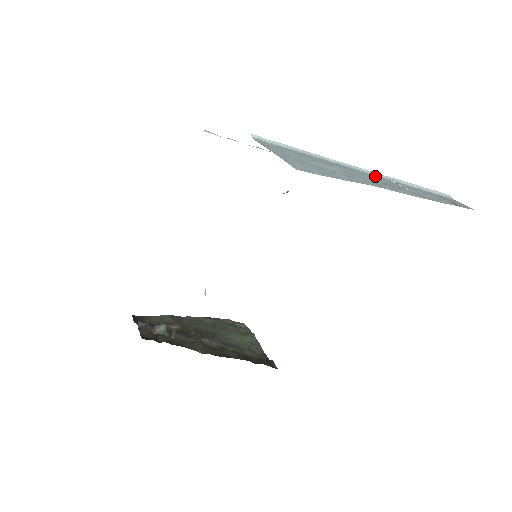
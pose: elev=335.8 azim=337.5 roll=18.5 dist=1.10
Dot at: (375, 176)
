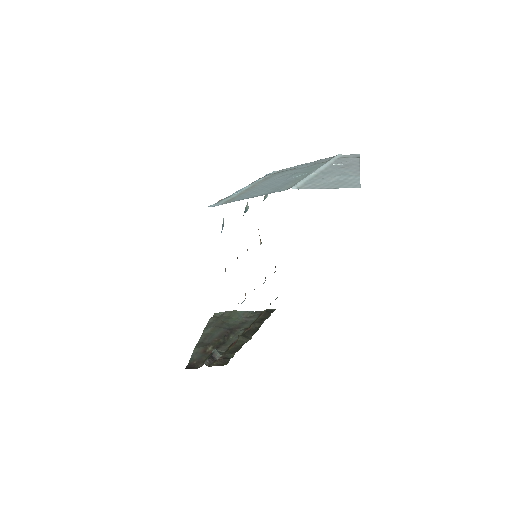
Dot at: (329, 168)
